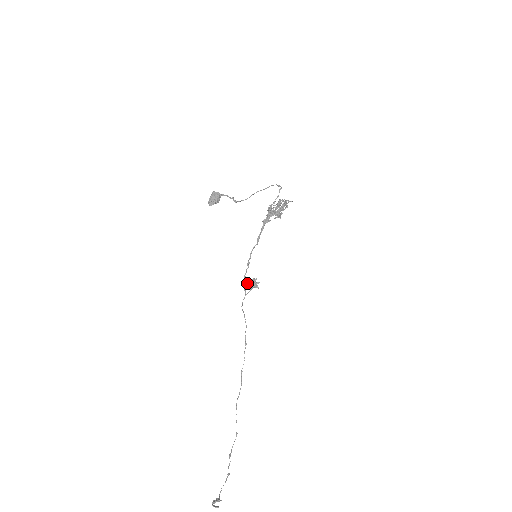
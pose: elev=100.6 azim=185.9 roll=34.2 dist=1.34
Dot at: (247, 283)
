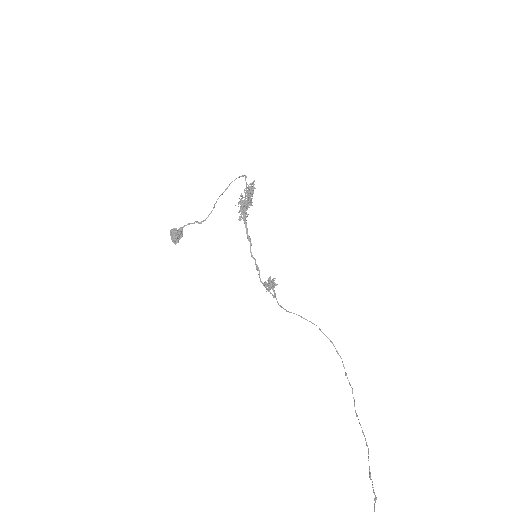
Dot at: (266, 287)
